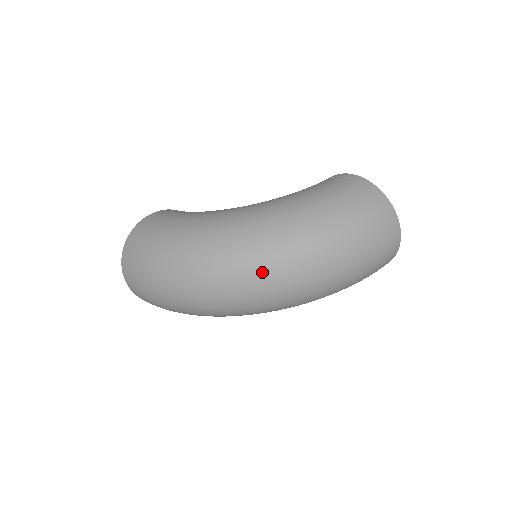
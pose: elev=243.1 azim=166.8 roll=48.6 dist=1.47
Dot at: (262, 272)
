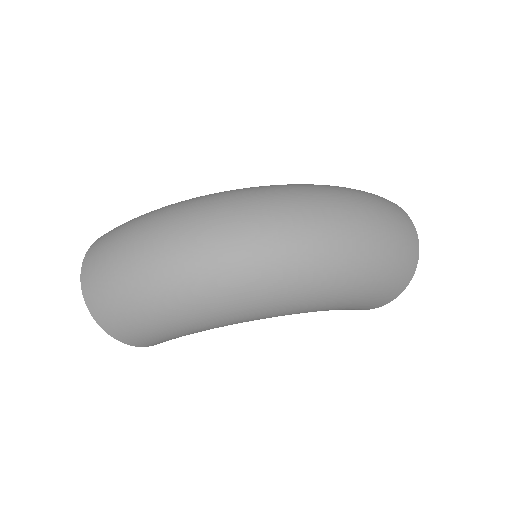
Dot at: (274, 210)
